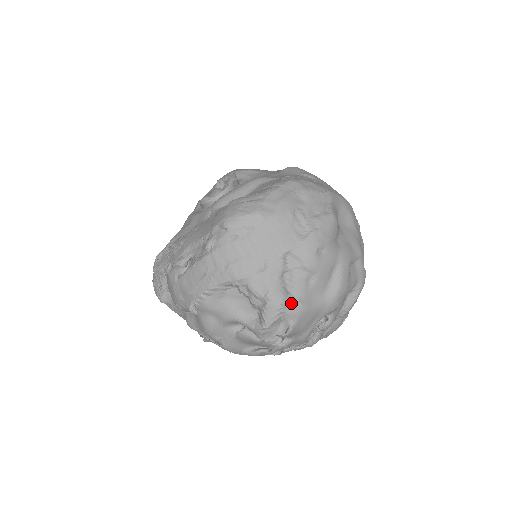
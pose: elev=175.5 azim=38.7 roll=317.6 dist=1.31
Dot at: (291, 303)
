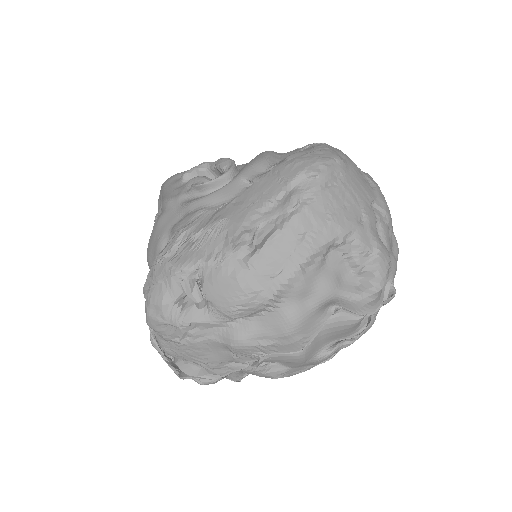
Dot at: (391, 257)
